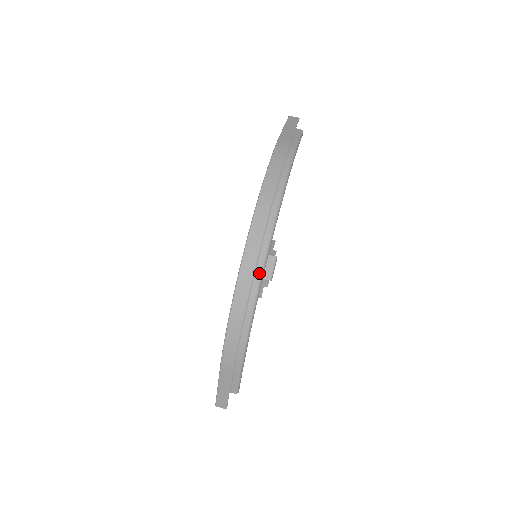
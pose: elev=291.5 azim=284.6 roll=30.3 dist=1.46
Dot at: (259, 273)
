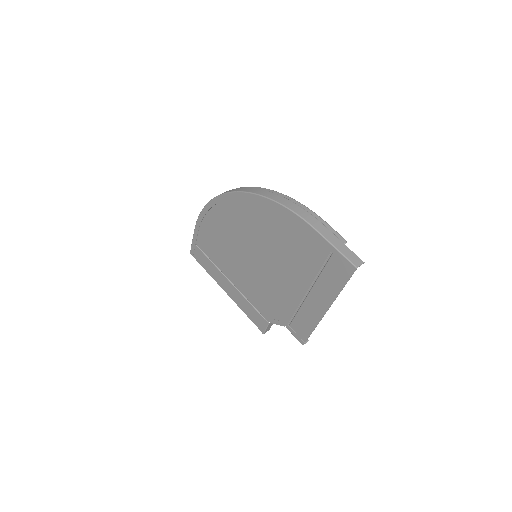
Dot at: (255, 187)
